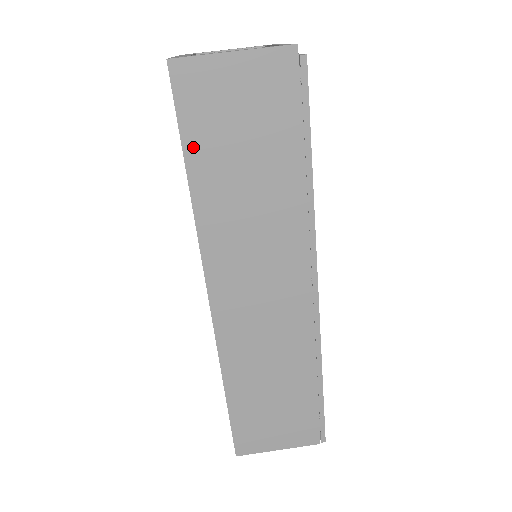
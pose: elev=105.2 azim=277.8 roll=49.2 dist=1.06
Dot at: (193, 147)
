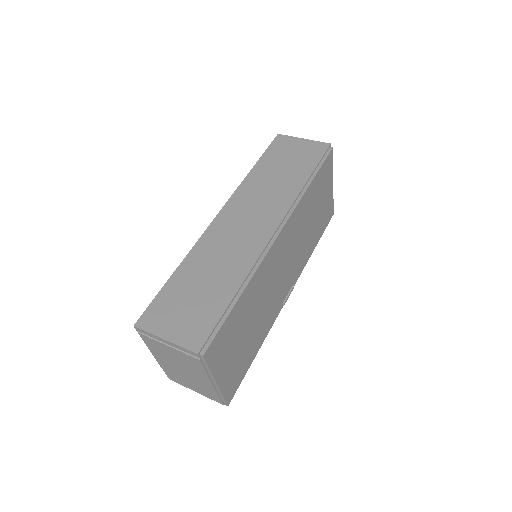
Dot at: (266, 158)
